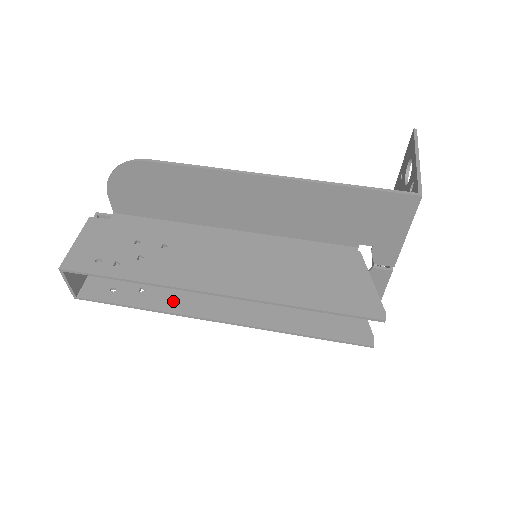
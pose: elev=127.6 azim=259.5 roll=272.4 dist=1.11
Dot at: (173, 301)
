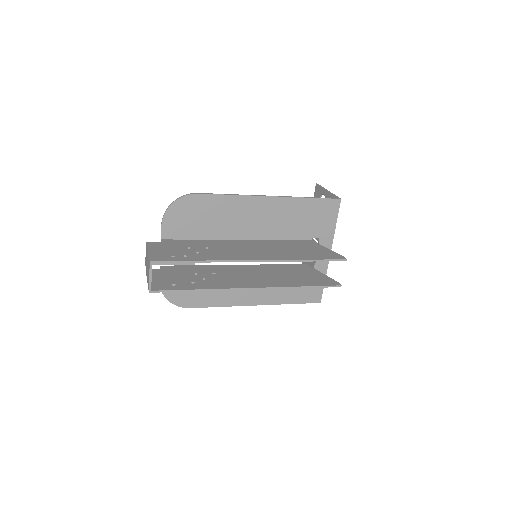
Dot at: (217, 284)
